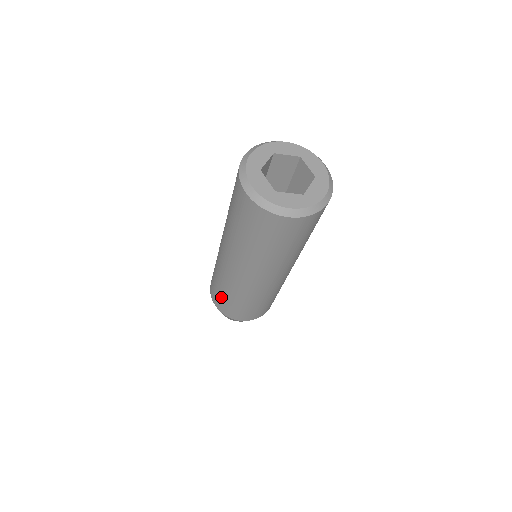
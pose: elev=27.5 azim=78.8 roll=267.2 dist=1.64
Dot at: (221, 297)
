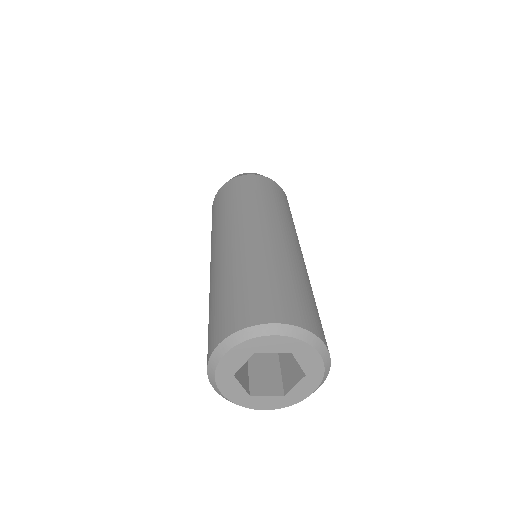
Dot at: occluded
